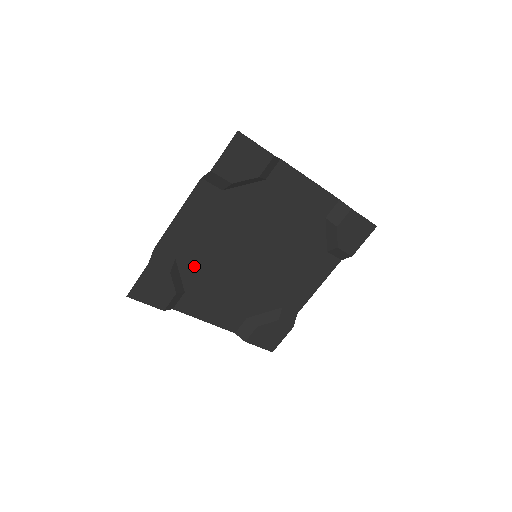
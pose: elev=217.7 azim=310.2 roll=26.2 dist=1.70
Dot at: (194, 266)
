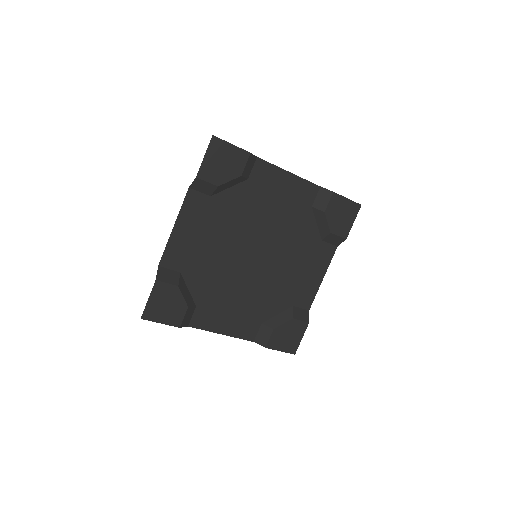
Dot at: (200, 277)
